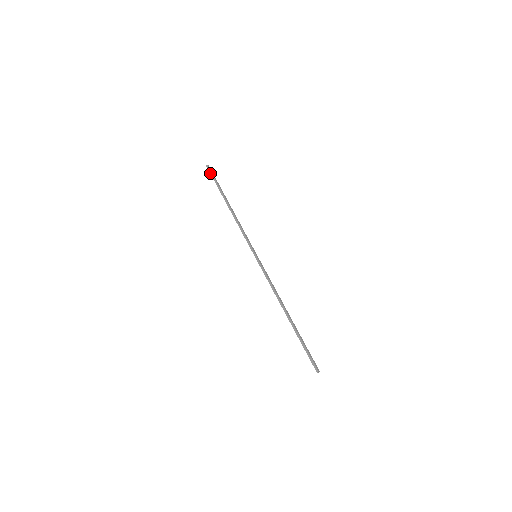
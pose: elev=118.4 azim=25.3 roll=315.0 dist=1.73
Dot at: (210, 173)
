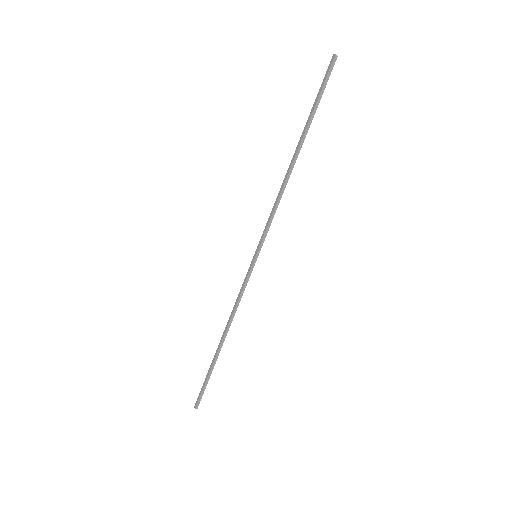
Dot at: (325, 75)
